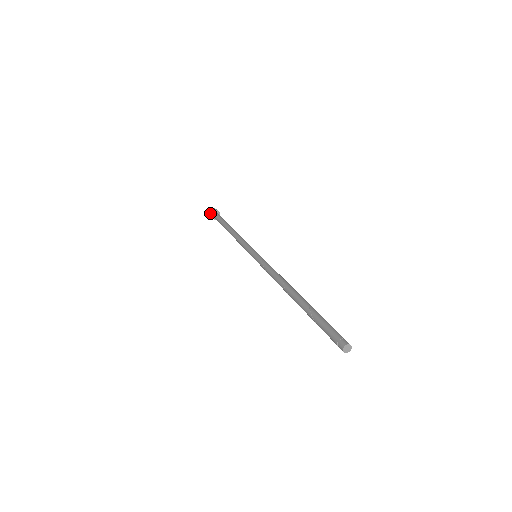
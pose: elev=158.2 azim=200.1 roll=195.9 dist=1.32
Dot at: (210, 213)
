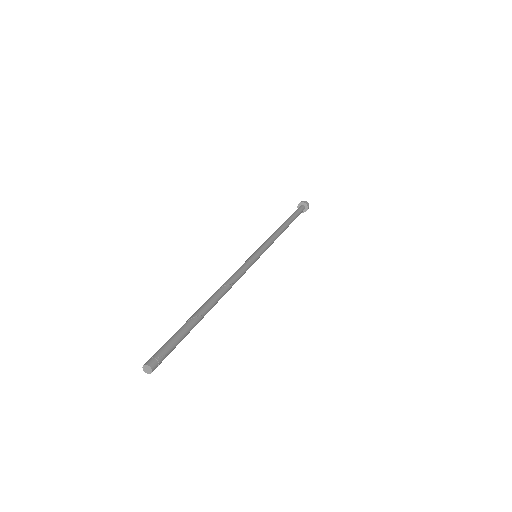
Dot at: (298, 204)
